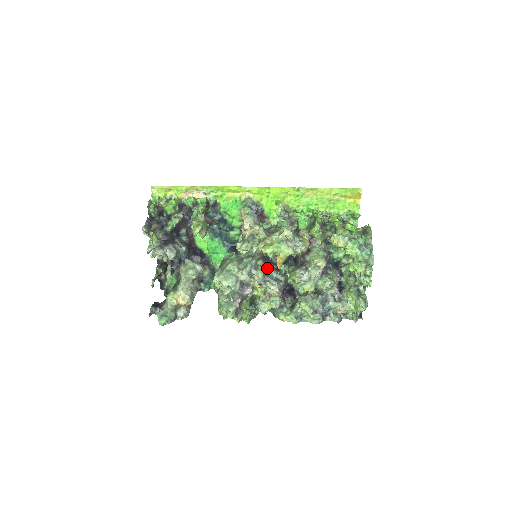
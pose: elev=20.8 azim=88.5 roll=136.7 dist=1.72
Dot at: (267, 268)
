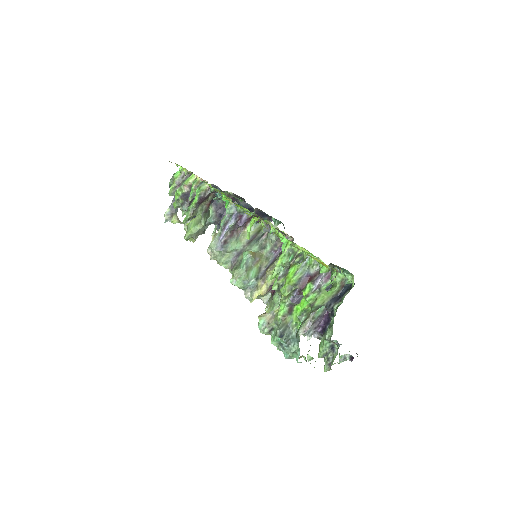
Dot at: occluded
